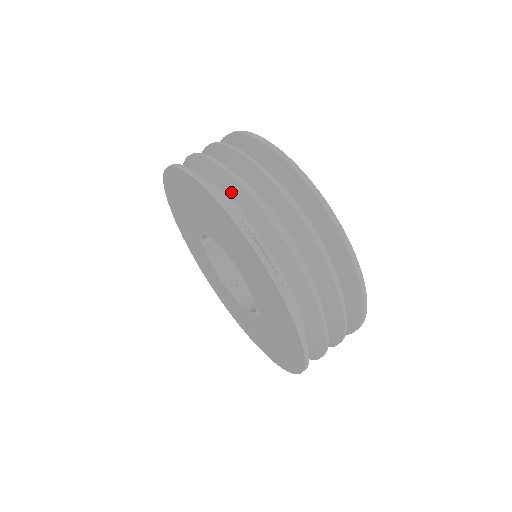
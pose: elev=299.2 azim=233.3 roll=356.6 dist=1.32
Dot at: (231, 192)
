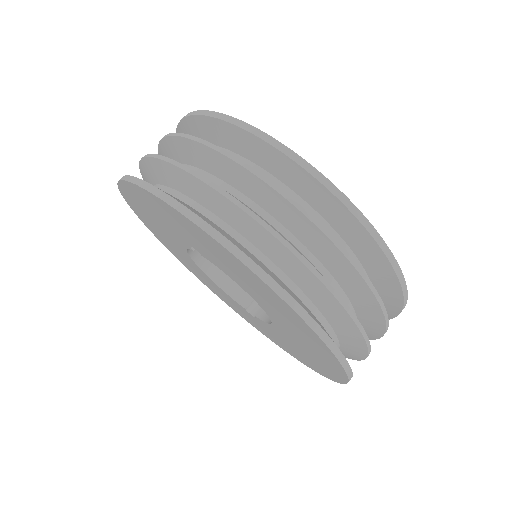
Dot at: (331, 314)
